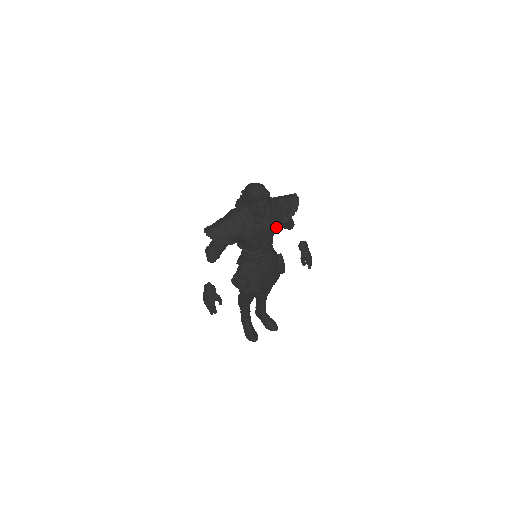
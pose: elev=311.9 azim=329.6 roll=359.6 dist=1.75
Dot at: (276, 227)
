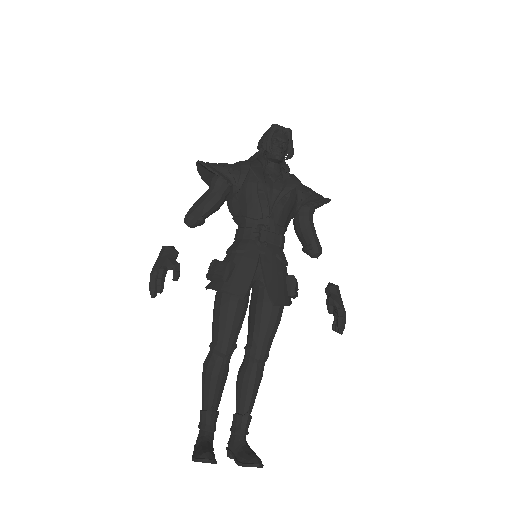
Dot at: (293, 186)
